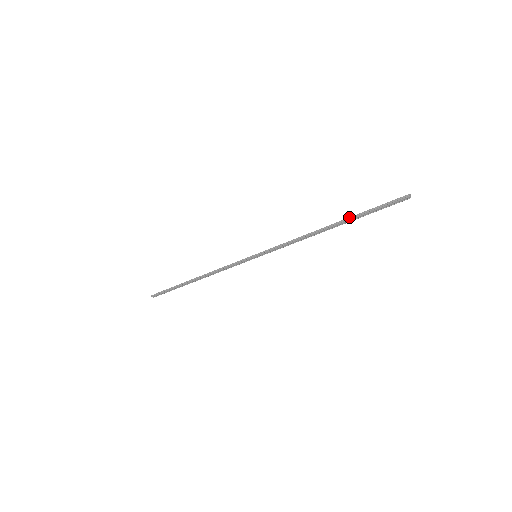
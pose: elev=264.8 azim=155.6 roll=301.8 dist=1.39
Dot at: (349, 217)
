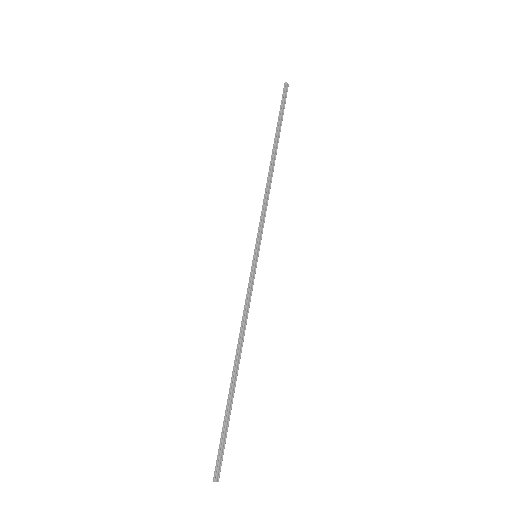
Dot at: (275, 140)
